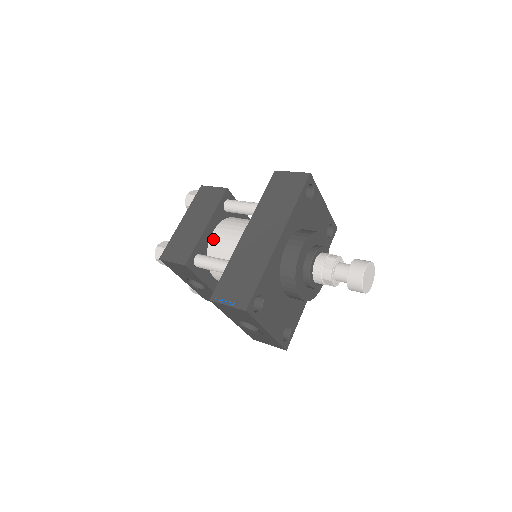
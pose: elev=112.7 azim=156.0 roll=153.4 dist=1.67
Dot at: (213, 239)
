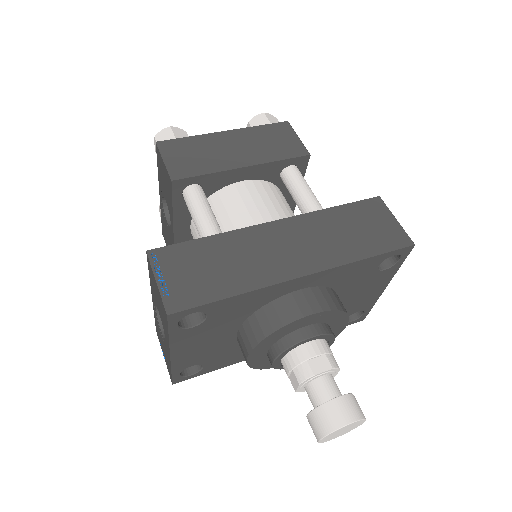
Dot at: (234, 188)
